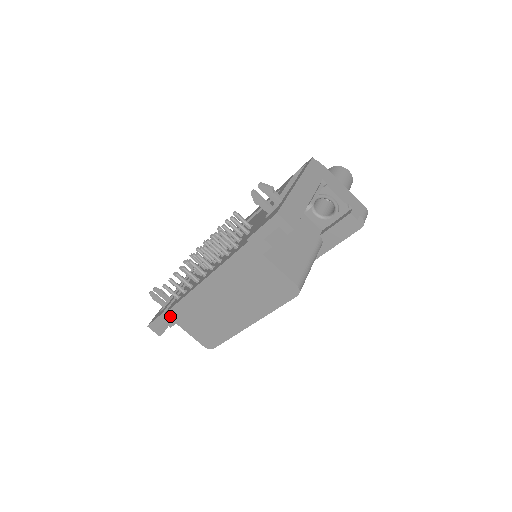
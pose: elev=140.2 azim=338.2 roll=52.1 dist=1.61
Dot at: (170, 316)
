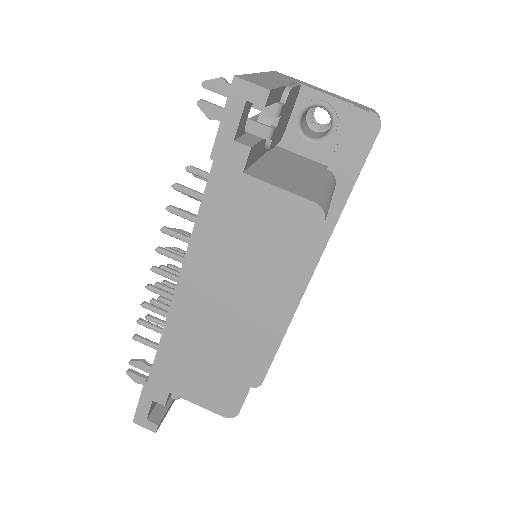
Dot at: (156, 382)
